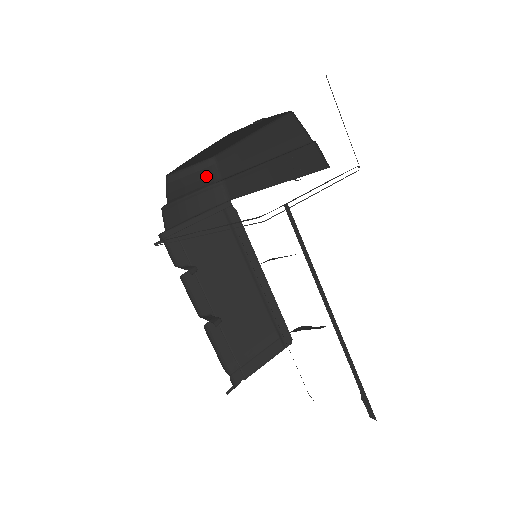
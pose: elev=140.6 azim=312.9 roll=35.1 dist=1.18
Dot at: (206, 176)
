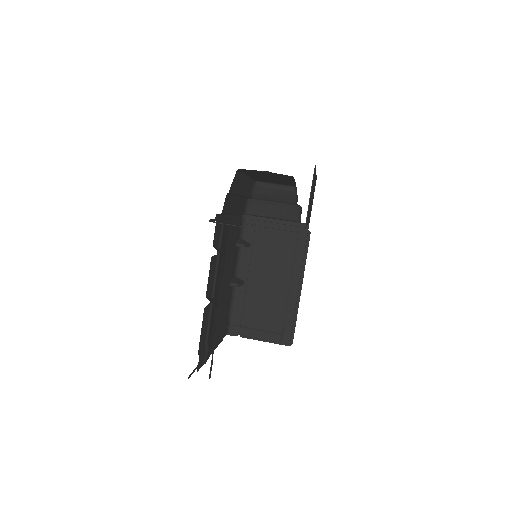
Dot at: (289, 197)
